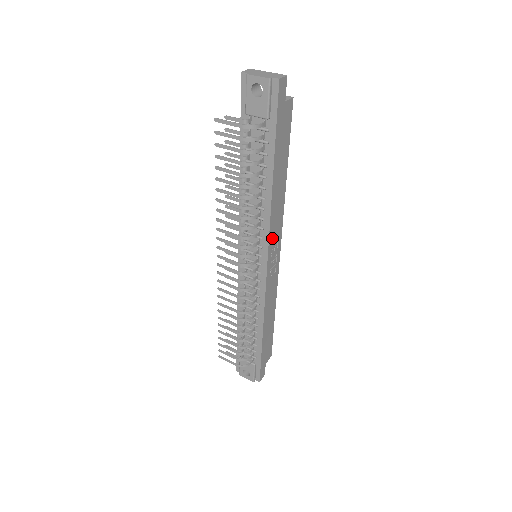
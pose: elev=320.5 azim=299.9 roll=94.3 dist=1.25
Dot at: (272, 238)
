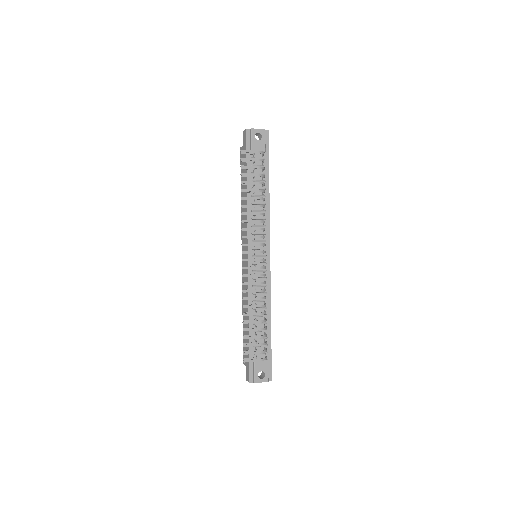
Dot at: occluded
